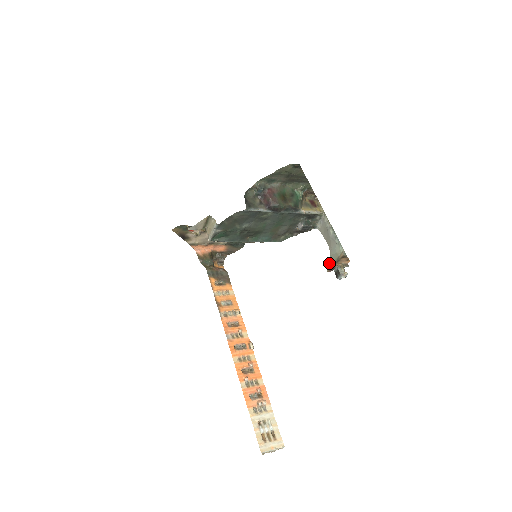
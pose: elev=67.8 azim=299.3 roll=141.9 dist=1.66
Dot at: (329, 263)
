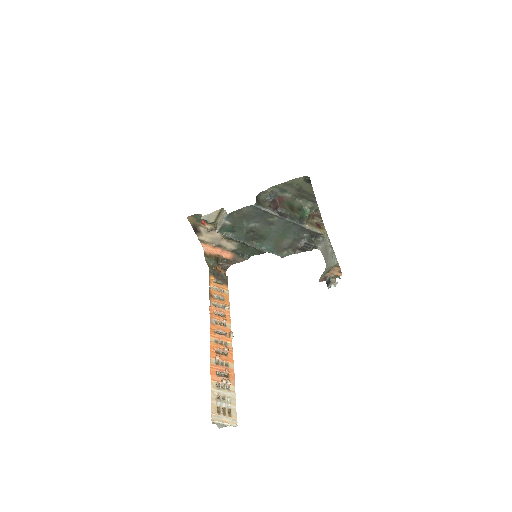
Dot at: (323, 274)
